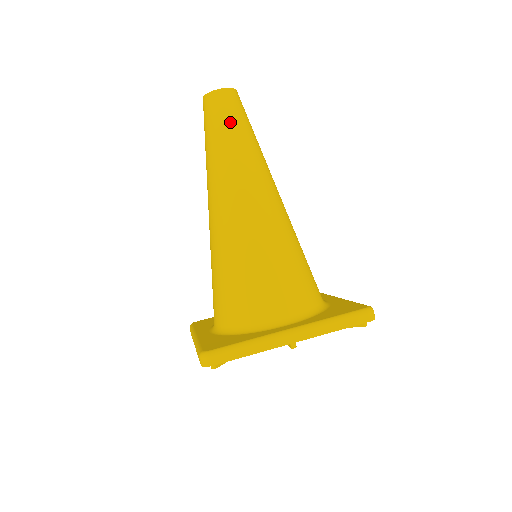
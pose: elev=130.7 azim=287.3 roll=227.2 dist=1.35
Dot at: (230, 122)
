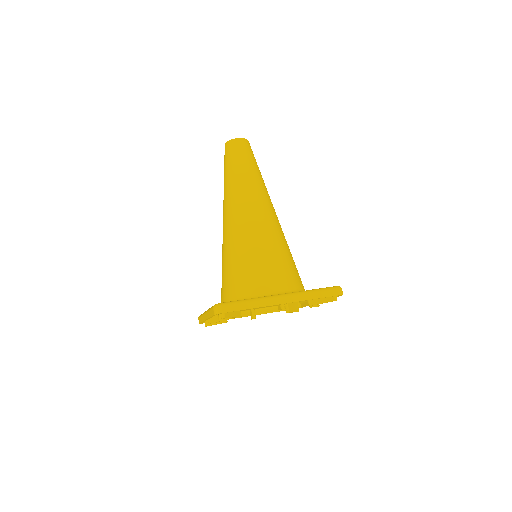
Dot at: (244, 159)
